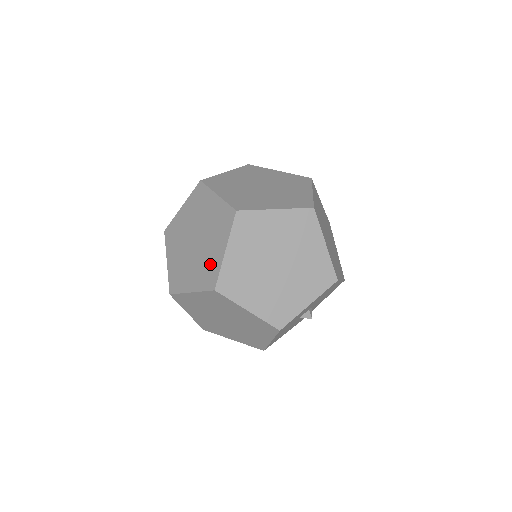
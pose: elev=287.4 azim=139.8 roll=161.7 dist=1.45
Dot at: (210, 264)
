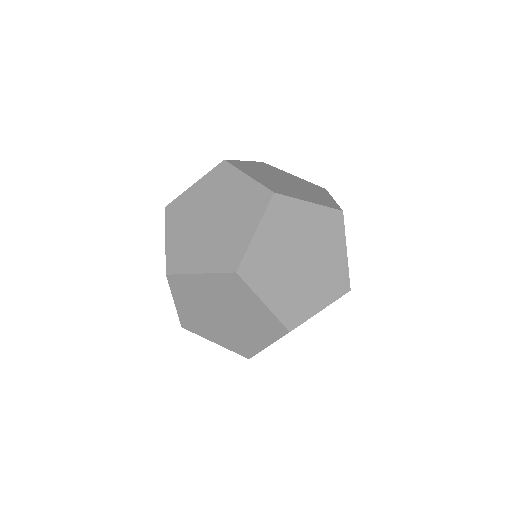
Dot at: (246, 197)
